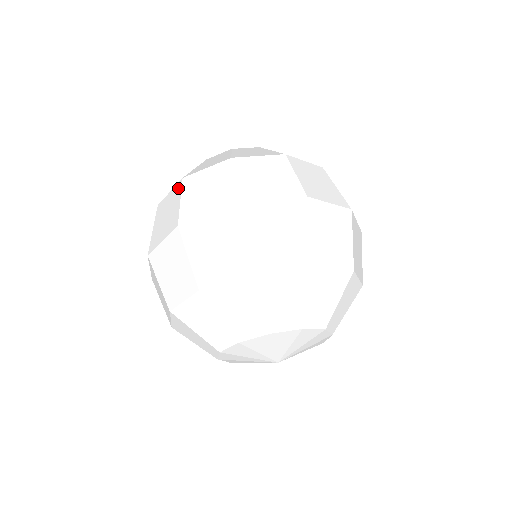
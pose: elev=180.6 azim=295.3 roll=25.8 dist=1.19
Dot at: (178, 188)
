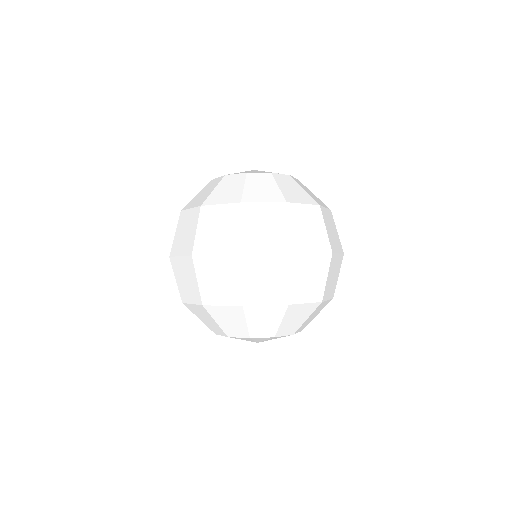
Dot at: occluded
